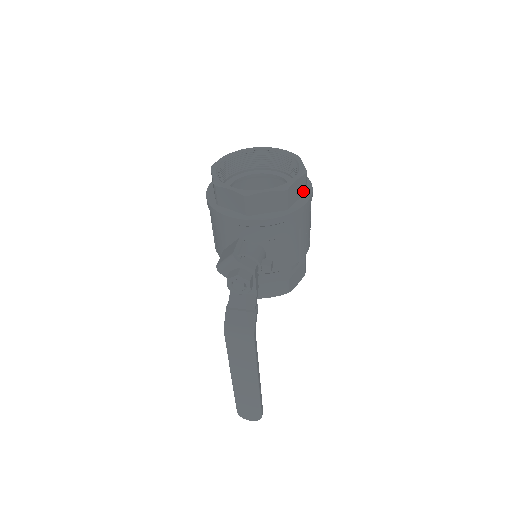
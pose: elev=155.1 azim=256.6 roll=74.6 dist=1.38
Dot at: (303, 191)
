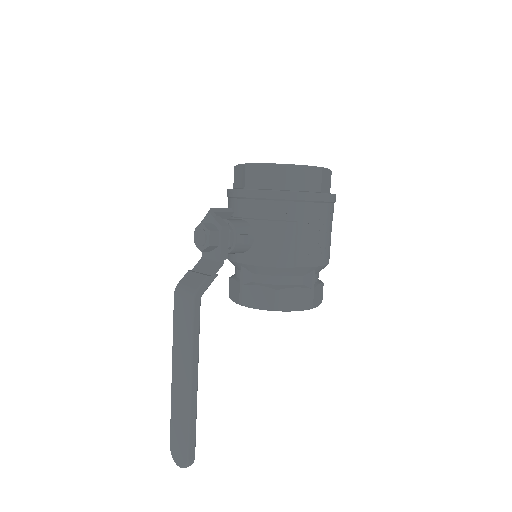
Dot at: (313, 187)
